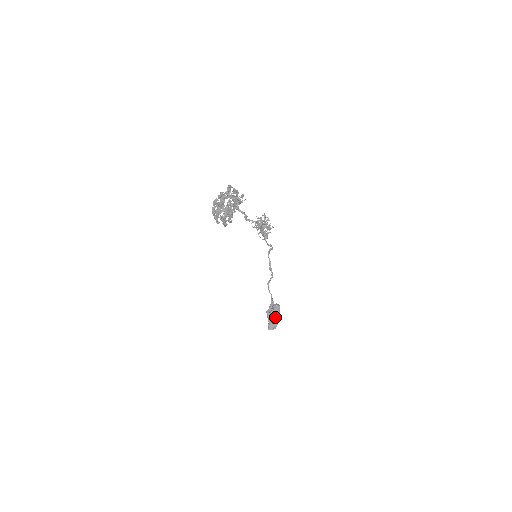
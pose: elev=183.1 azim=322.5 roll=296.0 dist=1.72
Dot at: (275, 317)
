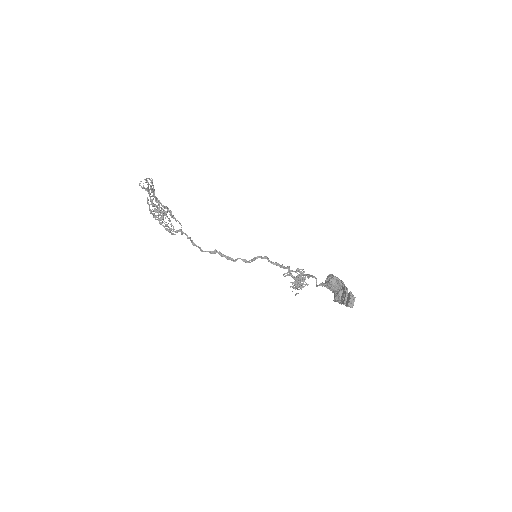
Dot at: (327, 279)
